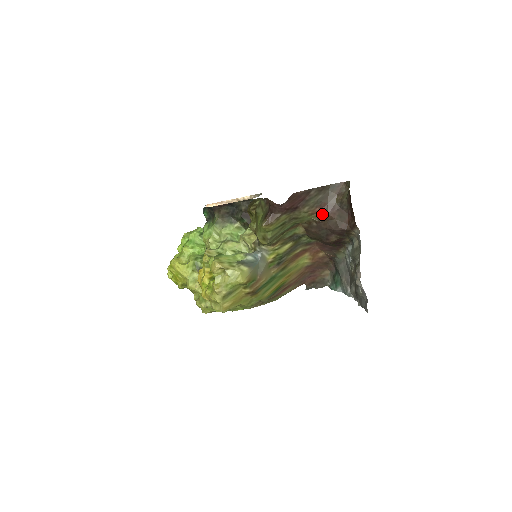
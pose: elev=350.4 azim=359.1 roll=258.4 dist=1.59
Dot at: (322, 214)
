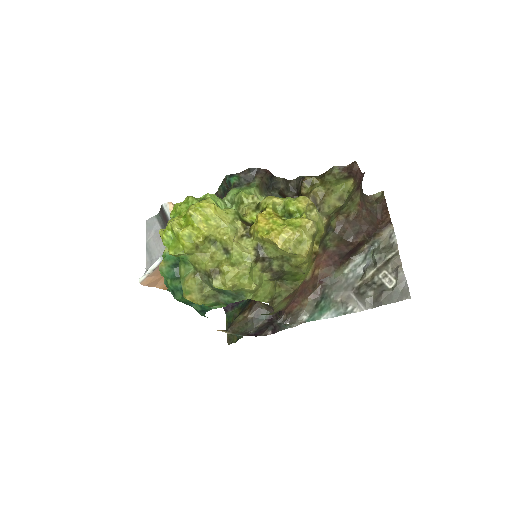
Dot at: (361, 210)
